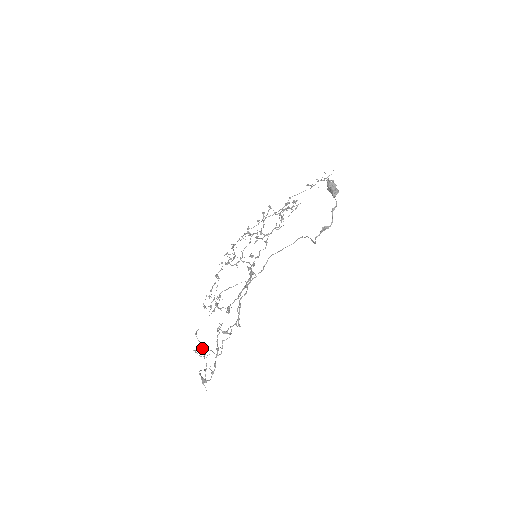
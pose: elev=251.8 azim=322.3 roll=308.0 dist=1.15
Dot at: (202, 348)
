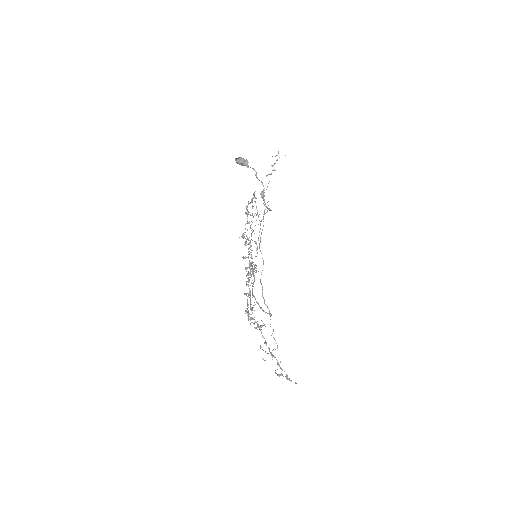
Dot at: occluded
